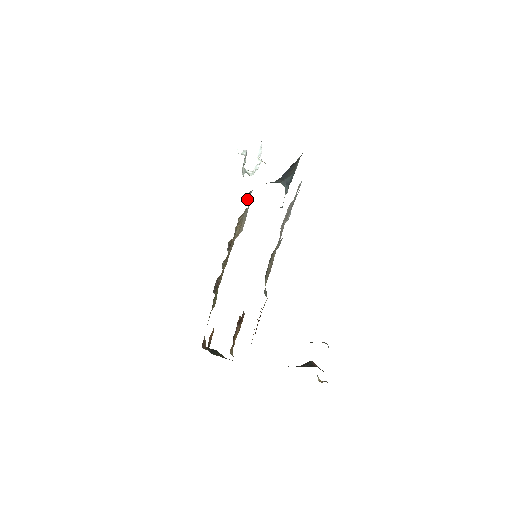
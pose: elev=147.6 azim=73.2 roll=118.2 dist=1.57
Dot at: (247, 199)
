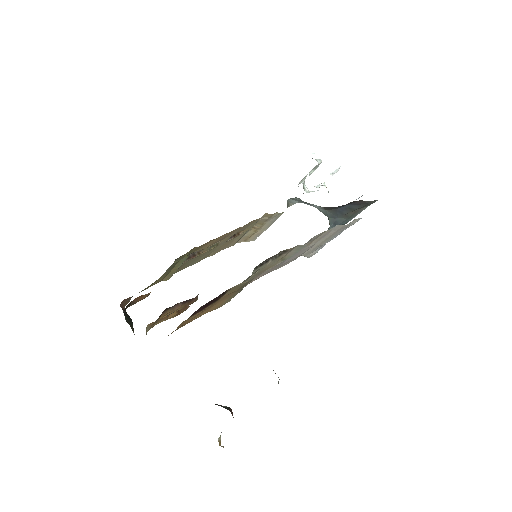
Dot at: (287, 205)
